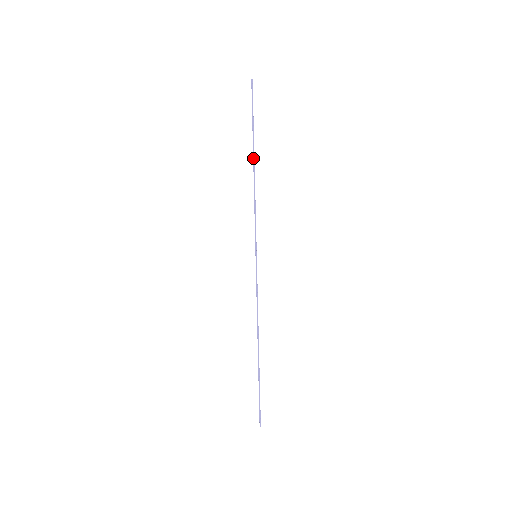
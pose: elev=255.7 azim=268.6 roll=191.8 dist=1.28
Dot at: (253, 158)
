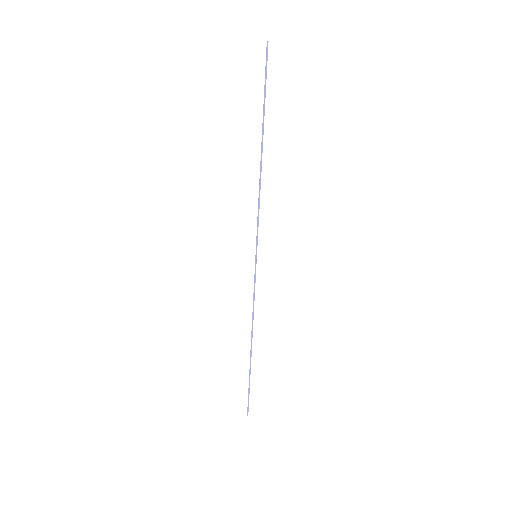
Dot at: (261, 145)
